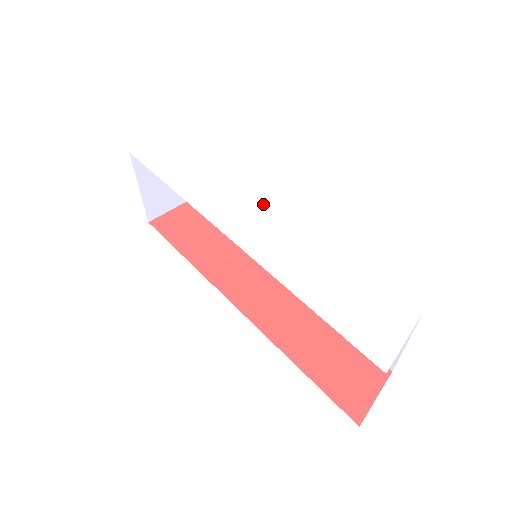
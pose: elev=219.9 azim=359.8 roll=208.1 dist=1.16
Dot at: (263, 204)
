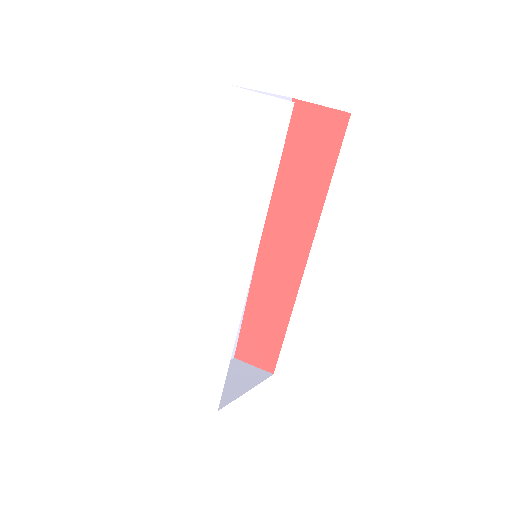
Dot at: (239, 263)
